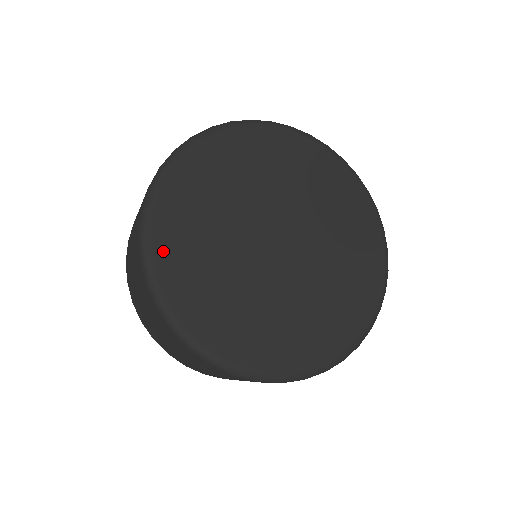
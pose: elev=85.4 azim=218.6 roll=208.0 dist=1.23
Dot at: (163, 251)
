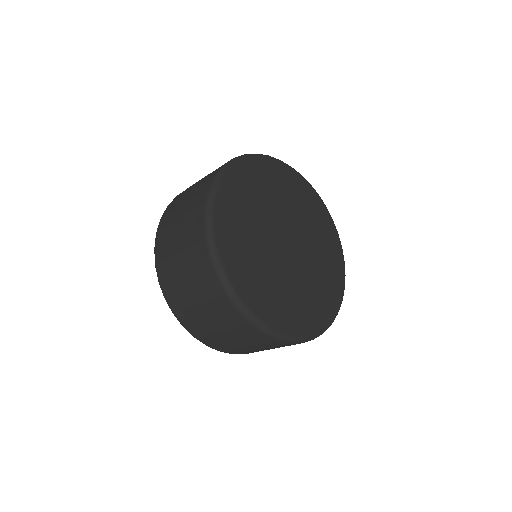
Dot at: (221, 219)
